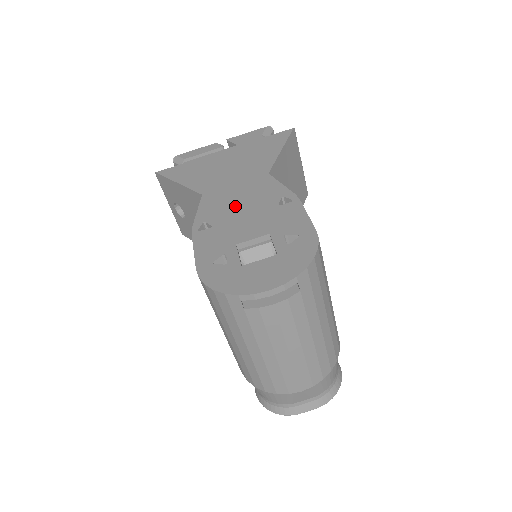
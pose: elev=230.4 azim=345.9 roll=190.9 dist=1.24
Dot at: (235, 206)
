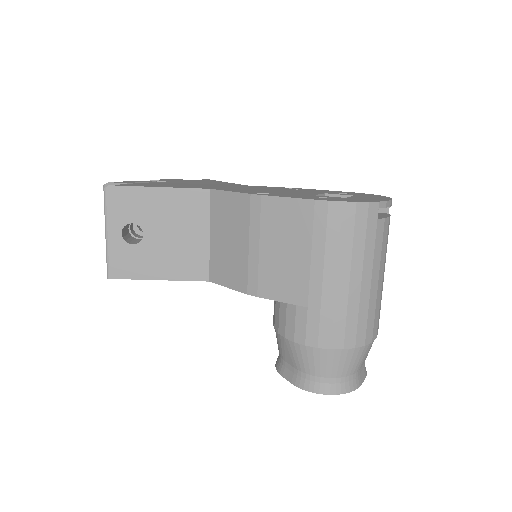
Dot at: (261, 190)
